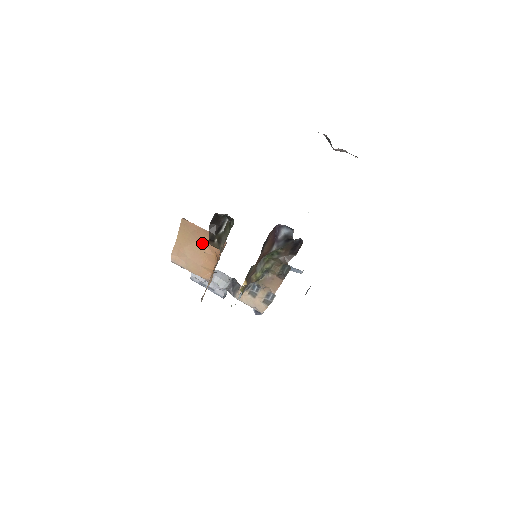
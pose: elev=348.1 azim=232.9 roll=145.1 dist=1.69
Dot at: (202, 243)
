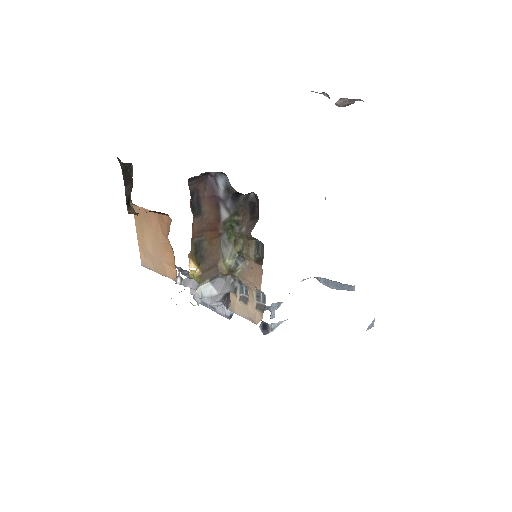
Dot at: (157, 231)
